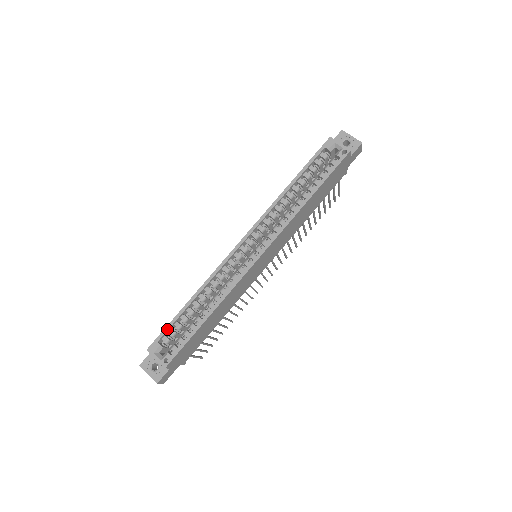
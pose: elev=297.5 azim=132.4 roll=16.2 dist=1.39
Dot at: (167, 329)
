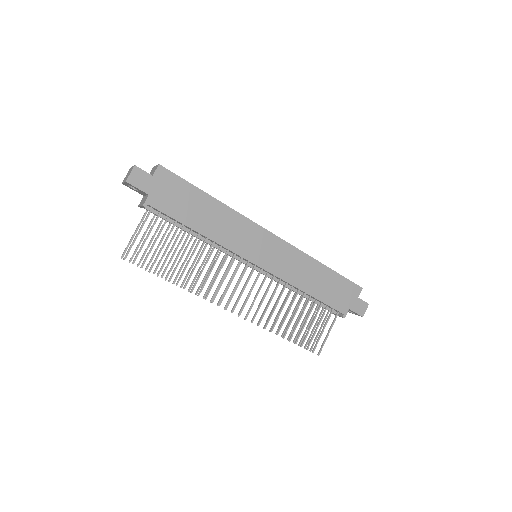
Dot at: occluded
